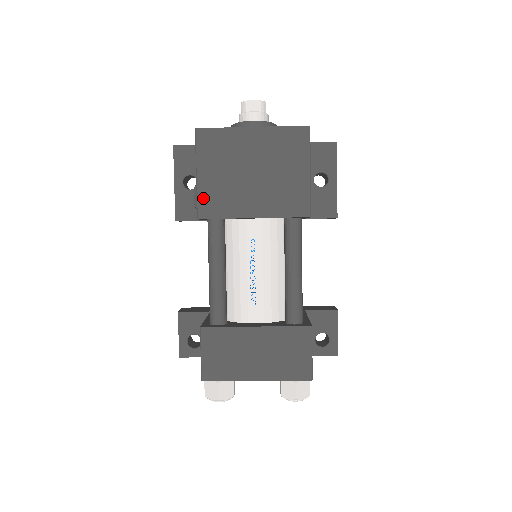
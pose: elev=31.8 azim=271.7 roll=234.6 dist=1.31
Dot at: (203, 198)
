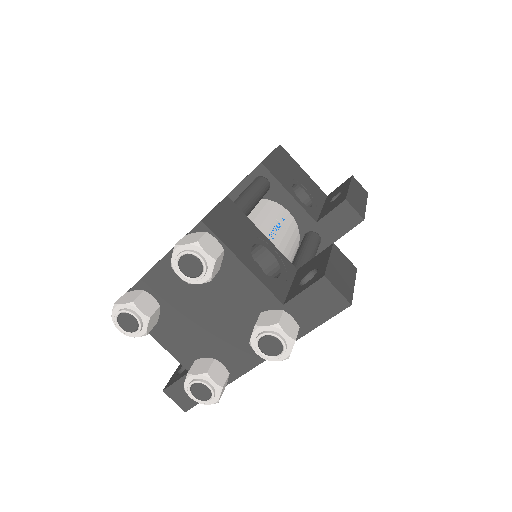
Dot at: occluded
